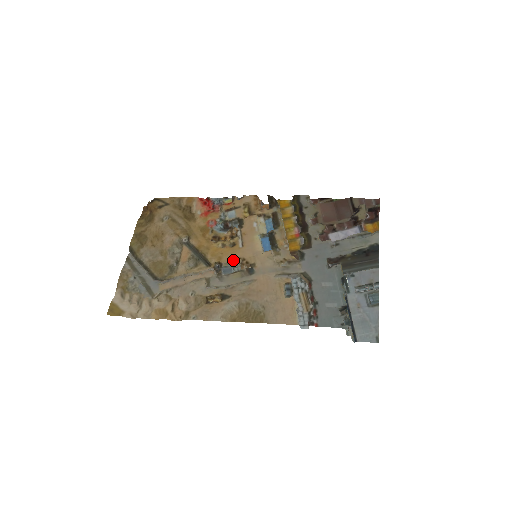
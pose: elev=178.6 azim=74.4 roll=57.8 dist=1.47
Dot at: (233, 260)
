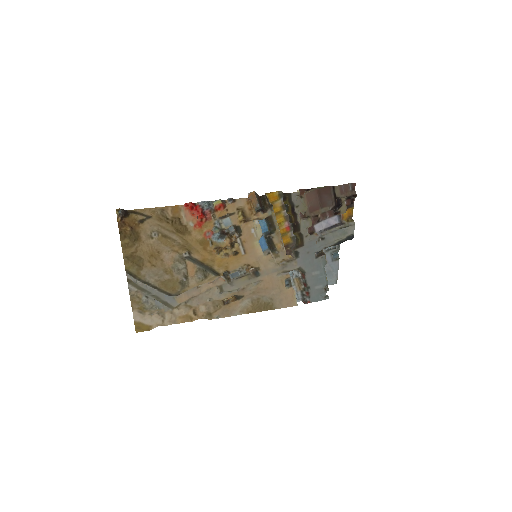
Dot at: (239, 267)
